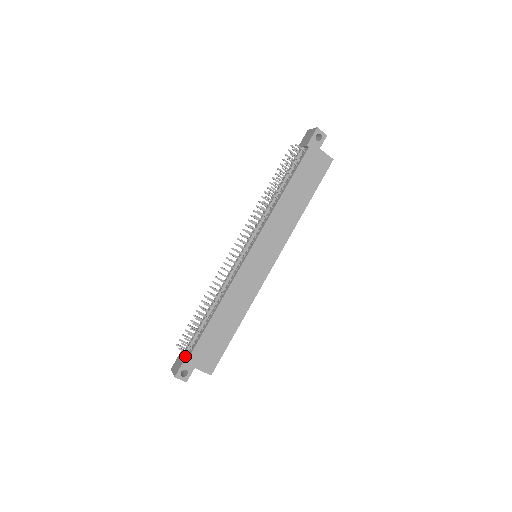
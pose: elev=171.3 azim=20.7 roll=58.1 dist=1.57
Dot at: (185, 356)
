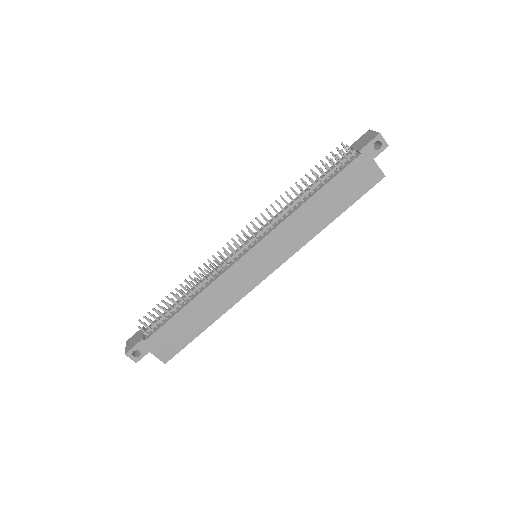
Dot at: (143, 337)
